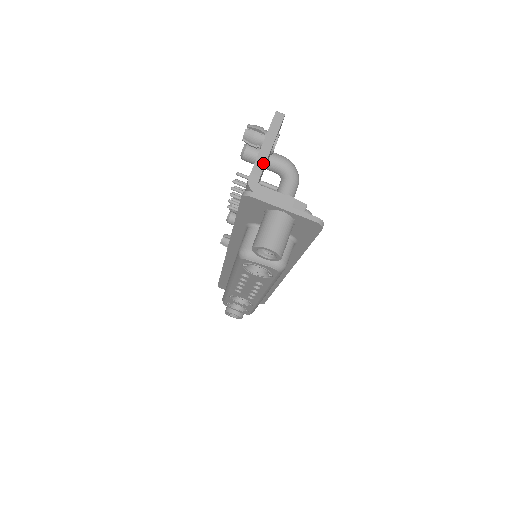
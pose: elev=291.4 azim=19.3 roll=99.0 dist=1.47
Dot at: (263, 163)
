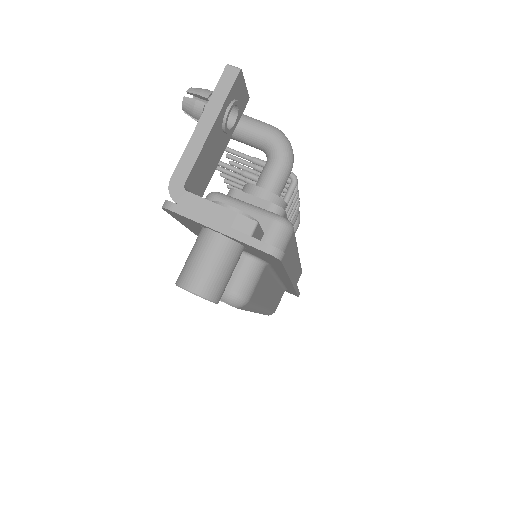
Dot at: (195, 154)
